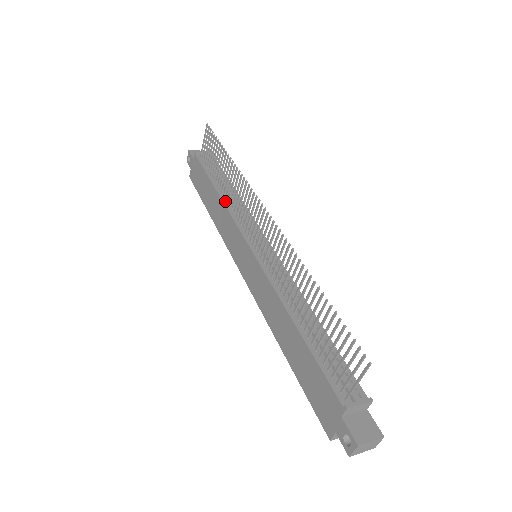
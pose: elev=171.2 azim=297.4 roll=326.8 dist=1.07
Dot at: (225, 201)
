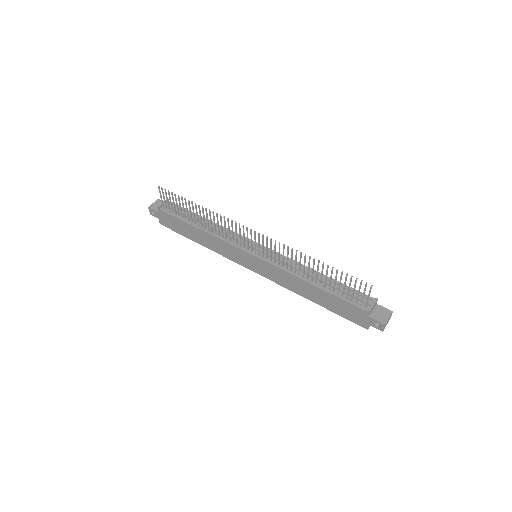
Dot at: (210, 232)
